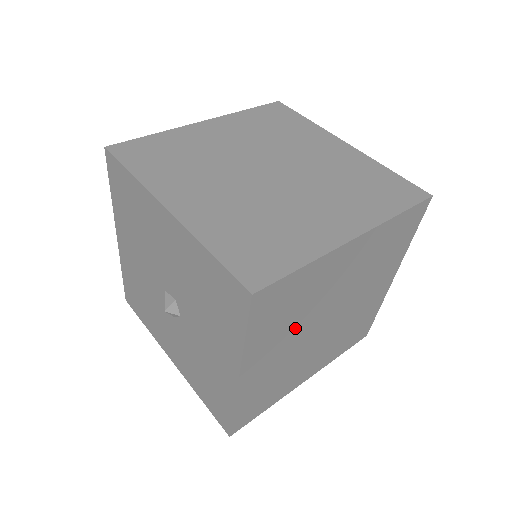
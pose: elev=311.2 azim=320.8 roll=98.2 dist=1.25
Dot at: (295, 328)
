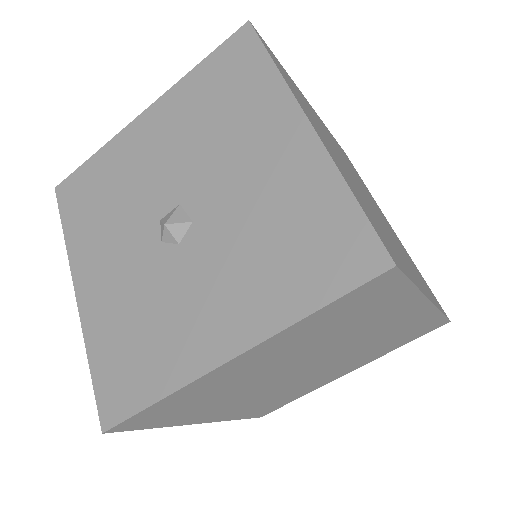
Dot at: (307, 348)
